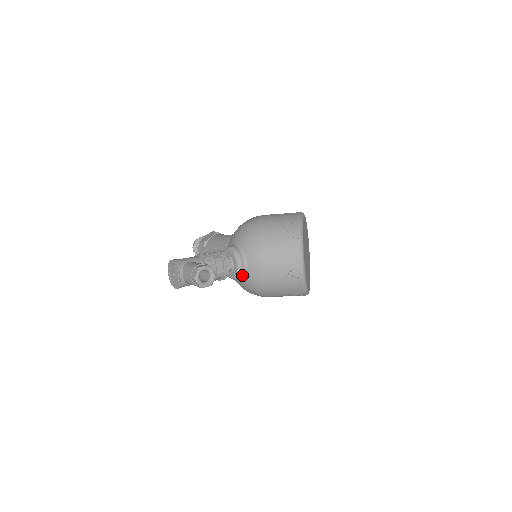
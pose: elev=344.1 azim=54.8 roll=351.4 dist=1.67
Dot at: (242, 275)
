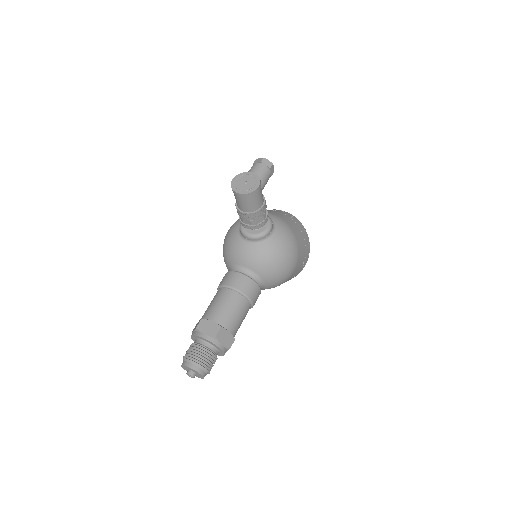
Dot at: occluded
